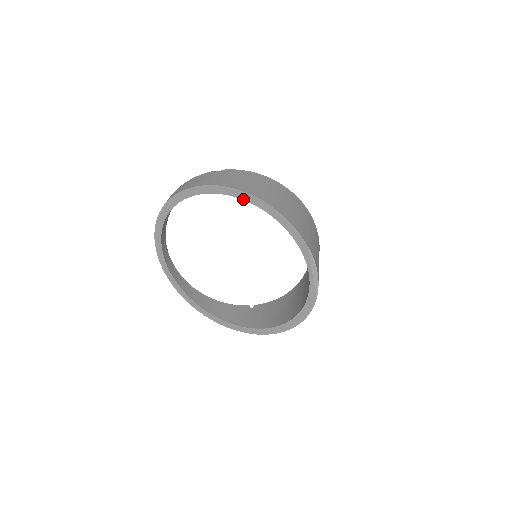
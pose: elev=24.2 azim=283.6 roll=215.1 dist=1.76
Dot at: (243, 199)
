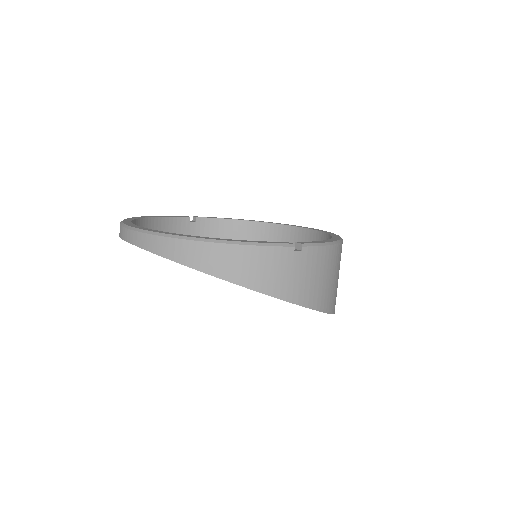
Dot at: occluded
